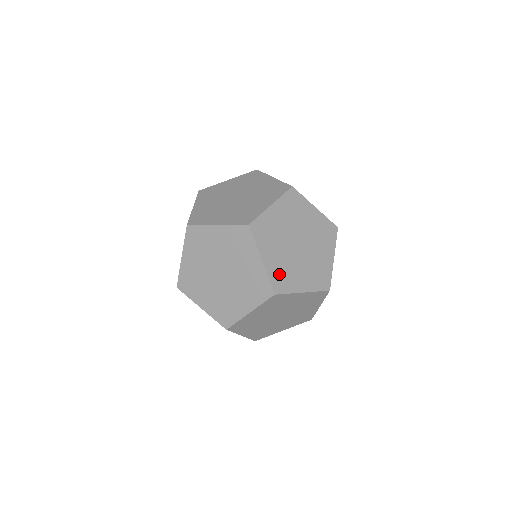
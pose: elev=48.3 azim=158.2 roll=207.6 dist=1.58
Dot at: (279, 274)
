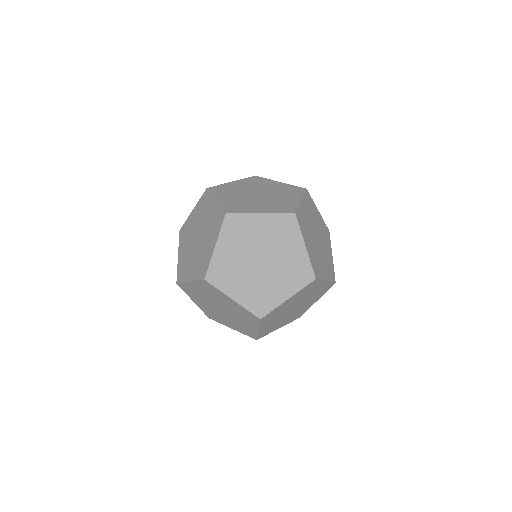
Dot at: (278, 208)
